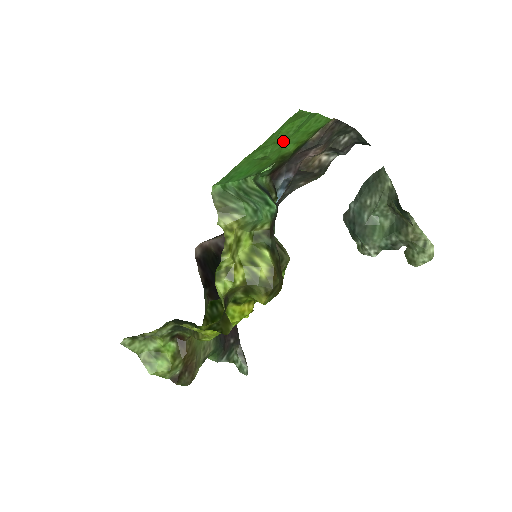
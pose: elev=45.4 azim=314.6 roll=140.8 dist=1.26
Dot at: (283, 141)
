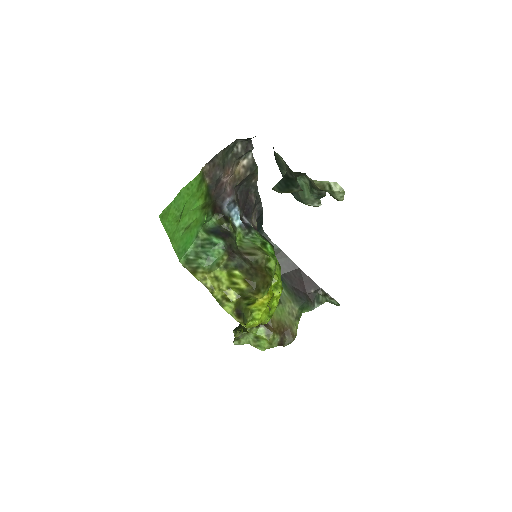
Dot at: (185, 213)
